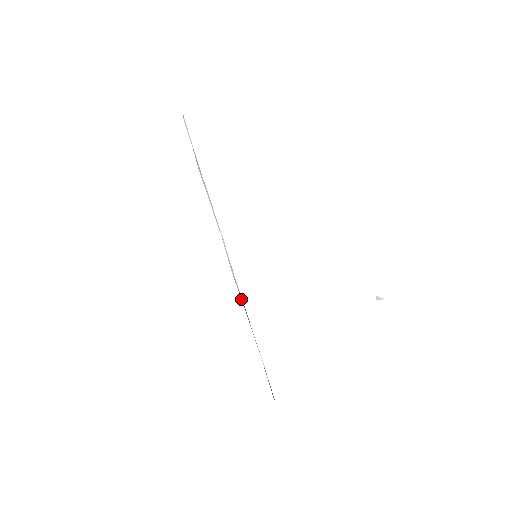
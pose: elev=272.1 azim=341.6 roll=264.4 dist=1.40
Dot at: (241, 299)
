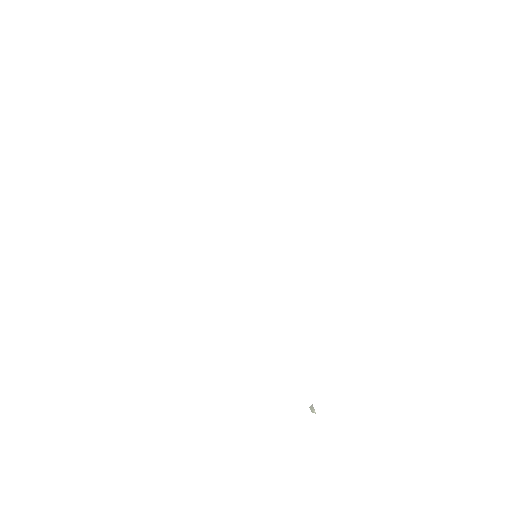
Dot at: occluded
